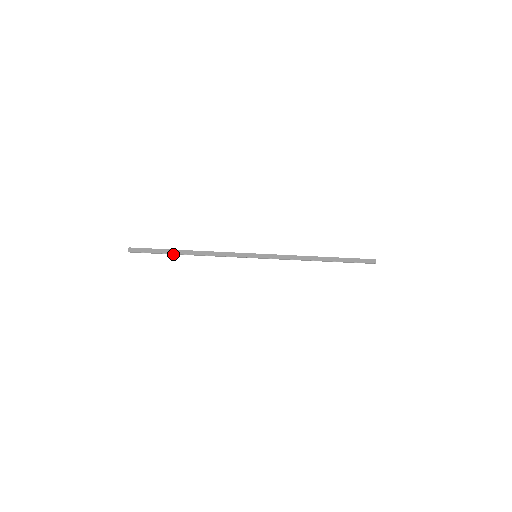
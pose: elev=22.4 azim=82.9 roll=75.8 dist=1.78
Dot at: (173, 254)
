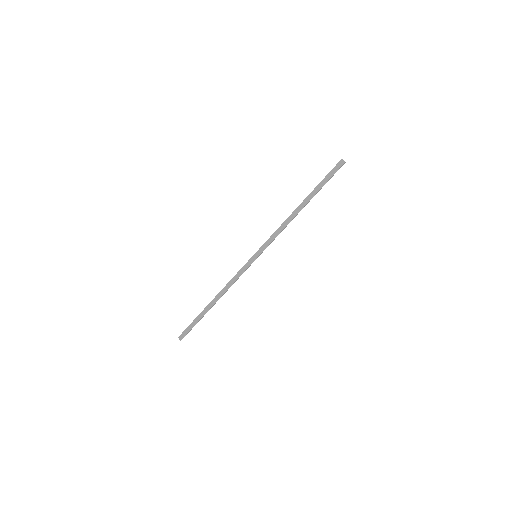
Dot at: occluded
